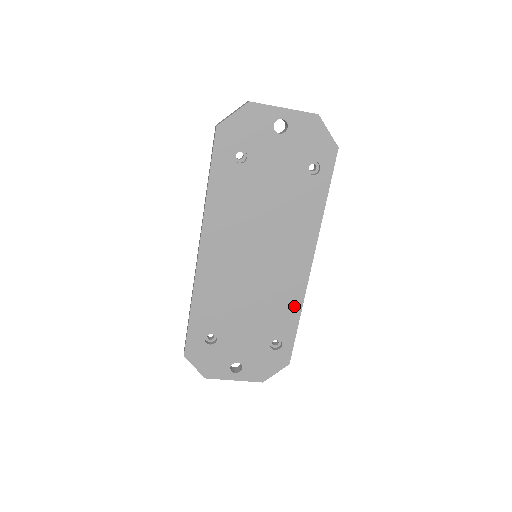
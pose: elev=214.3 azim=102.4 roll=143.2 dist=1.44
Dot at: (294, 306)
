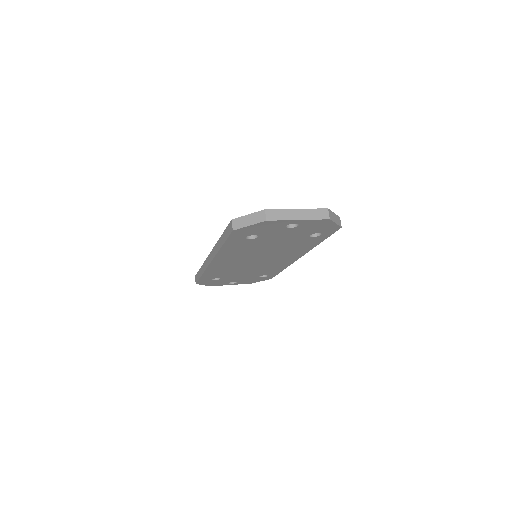
Dot at: (281, 268)
